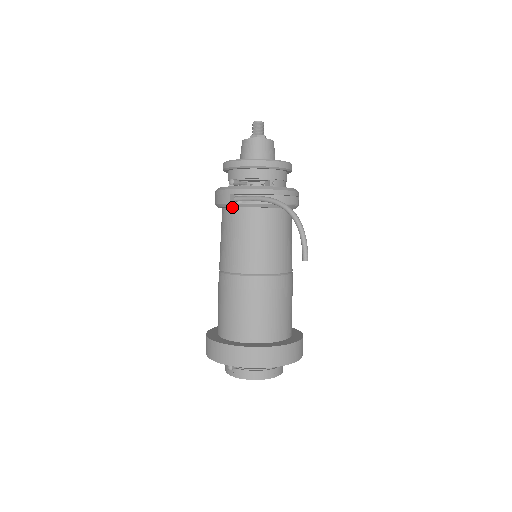
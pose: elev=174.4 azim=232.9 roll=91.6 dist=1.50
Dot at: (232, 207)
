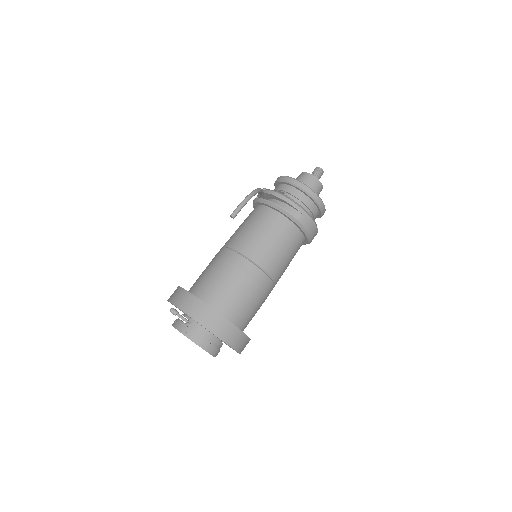
Dot at: occluded
